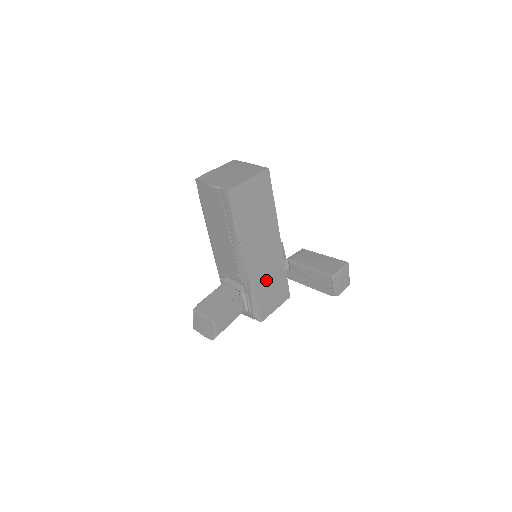
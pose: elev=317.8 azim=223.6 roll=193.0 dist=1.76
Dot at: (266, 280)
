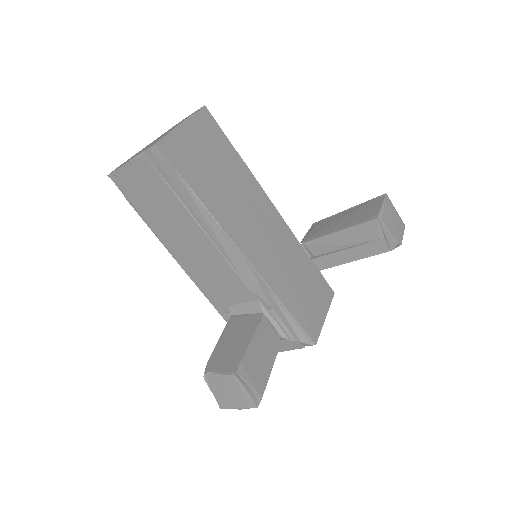
Dot at: (288, 276)
